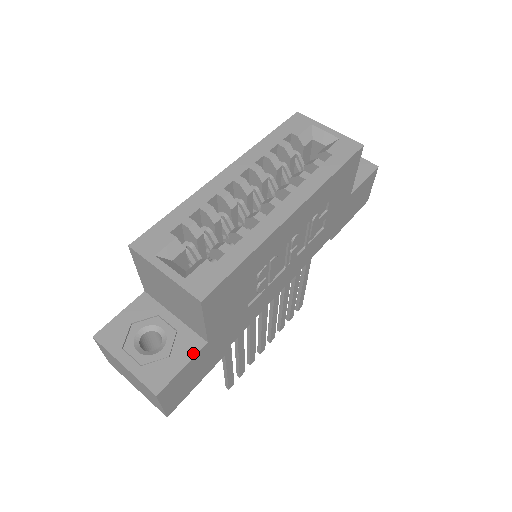
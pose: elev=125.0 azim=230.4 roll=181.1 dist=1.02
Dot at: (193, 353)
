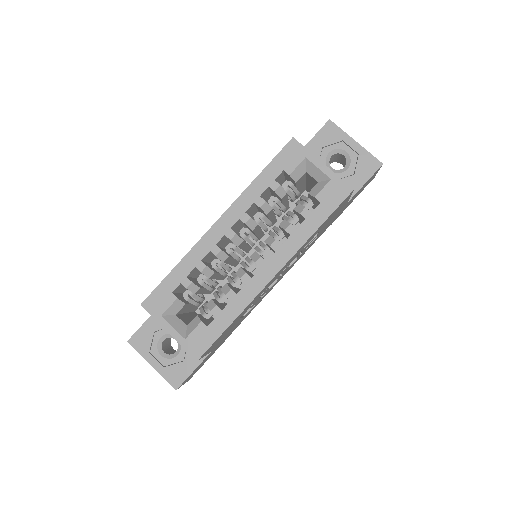
Dot at: (201, 359)
